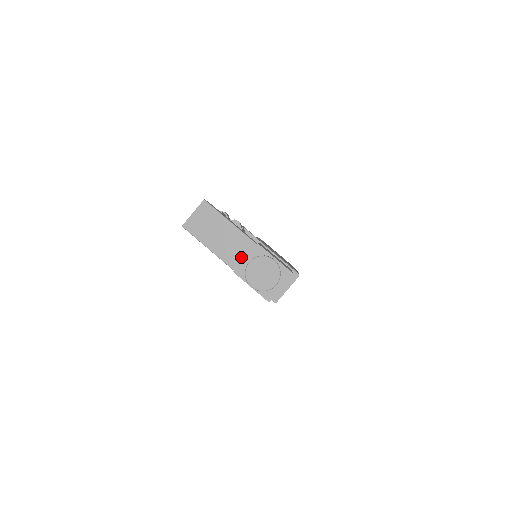
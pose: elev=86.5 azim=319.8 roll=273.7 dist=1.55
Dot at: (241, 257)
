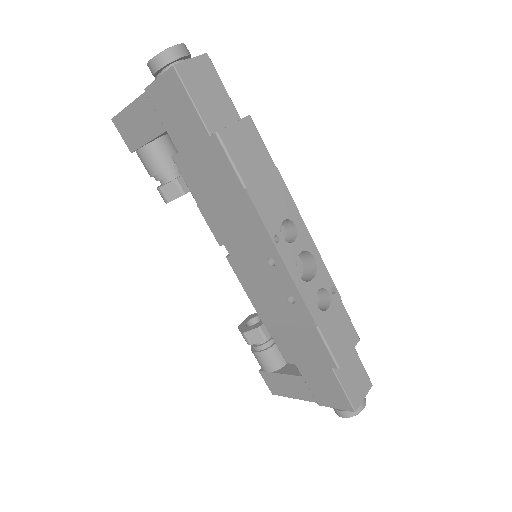
Dot at: occluded
